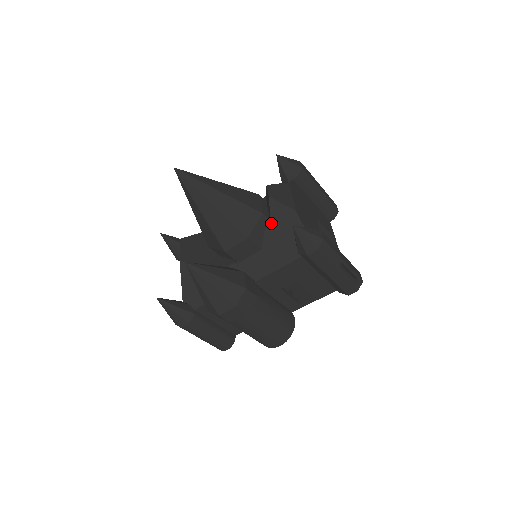
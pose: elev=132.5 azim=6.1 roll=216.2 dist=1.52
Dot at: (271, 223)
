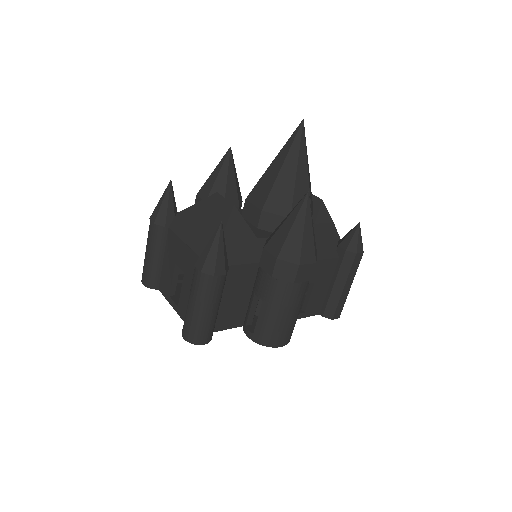
Dot at: (315, 221)
